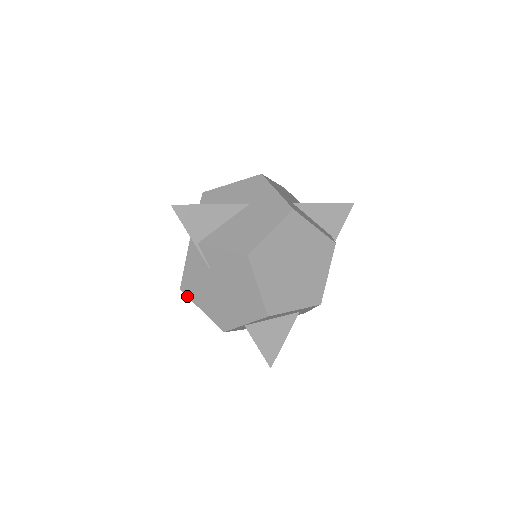
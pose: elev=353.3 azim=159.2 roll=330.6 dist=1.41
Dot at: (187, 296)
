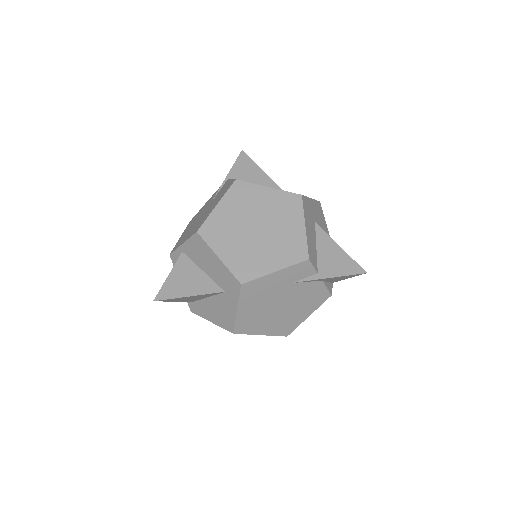
Dot at: (187, 226)
